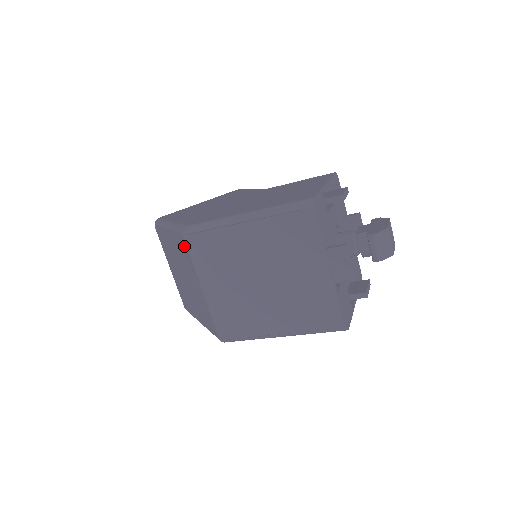
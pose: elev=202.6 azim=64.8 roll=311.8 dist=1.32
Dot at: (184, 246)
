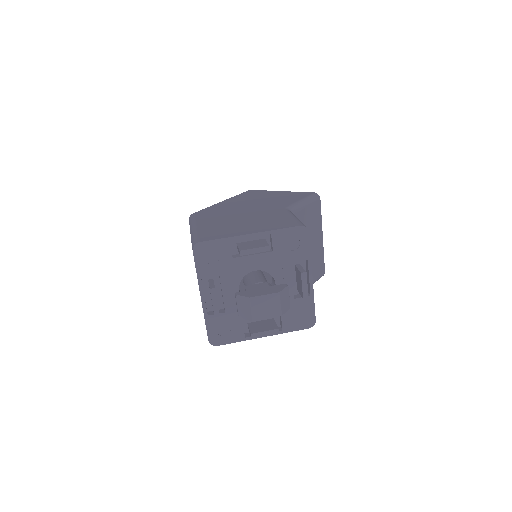
Dot at: occluded
